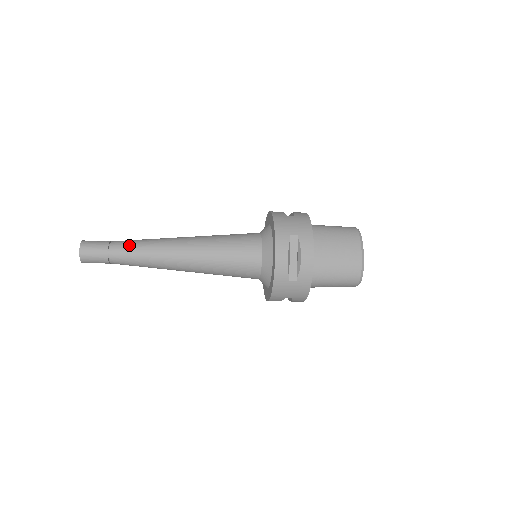
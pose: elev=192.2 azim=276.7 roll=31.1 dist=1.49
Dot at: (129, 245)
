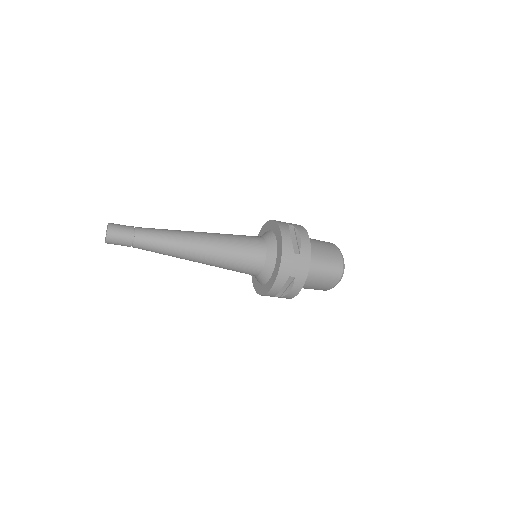
Dot at: (153, 228)
